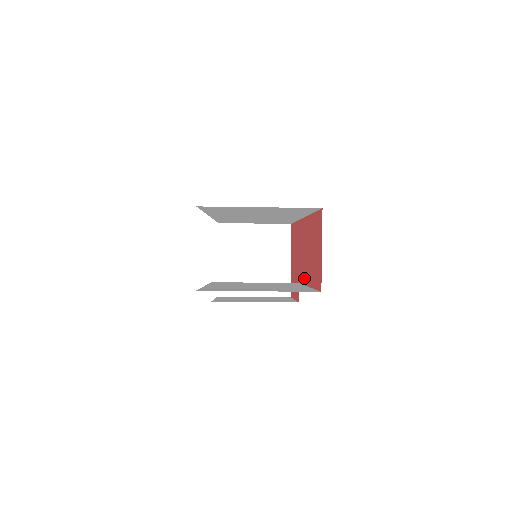
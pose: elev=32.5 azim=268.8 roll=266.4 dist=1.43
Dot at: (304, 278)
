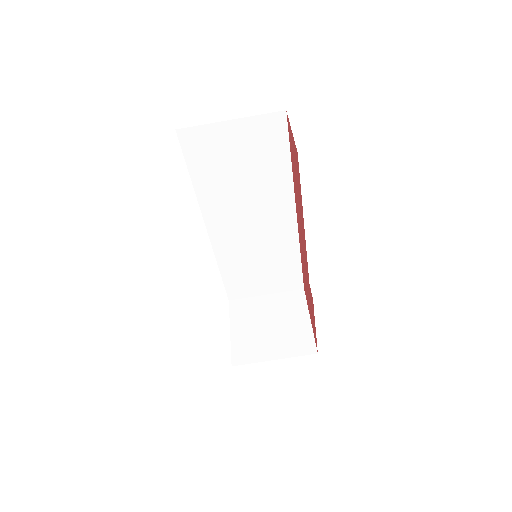
Dot at: (305, 244)
